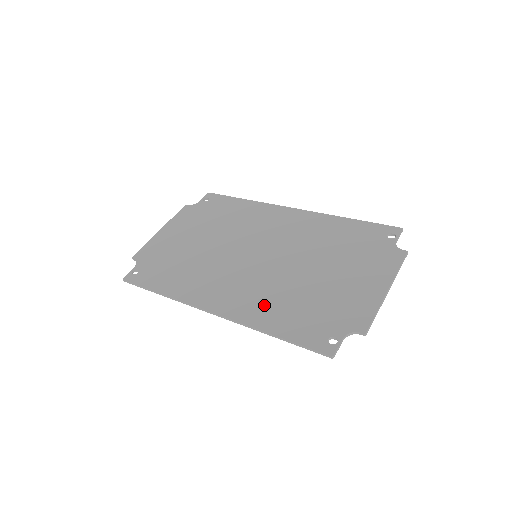
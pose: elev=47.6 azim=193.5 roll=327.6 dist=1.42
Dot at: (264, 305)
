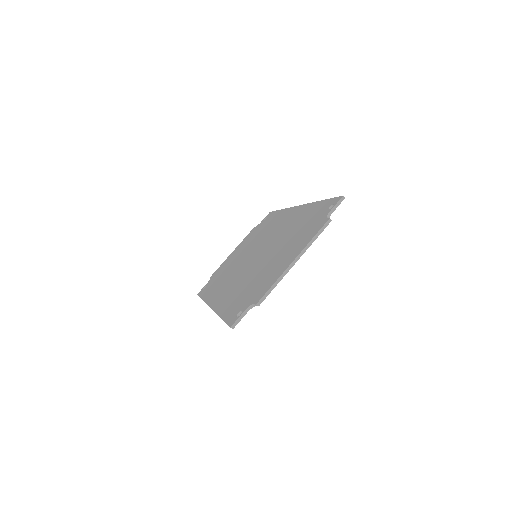
Dot at: (231, 295)
